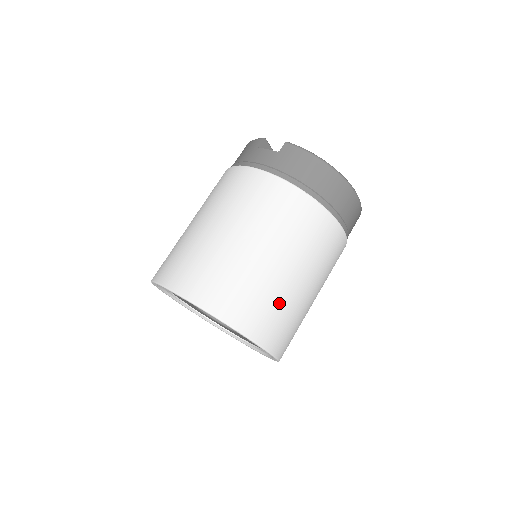
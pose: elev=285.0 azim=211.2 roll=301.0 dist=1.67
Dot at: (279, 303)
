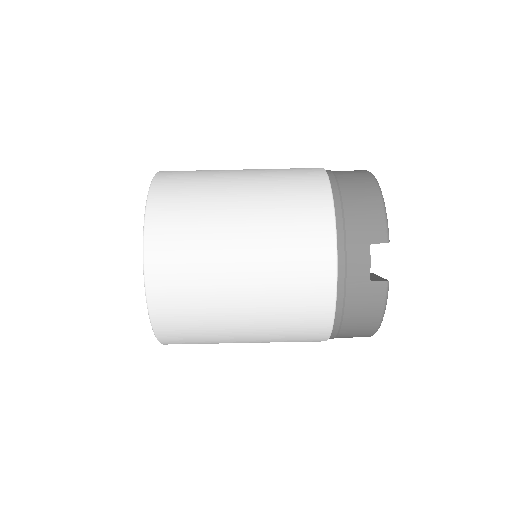
Dot at: (211, 343)
